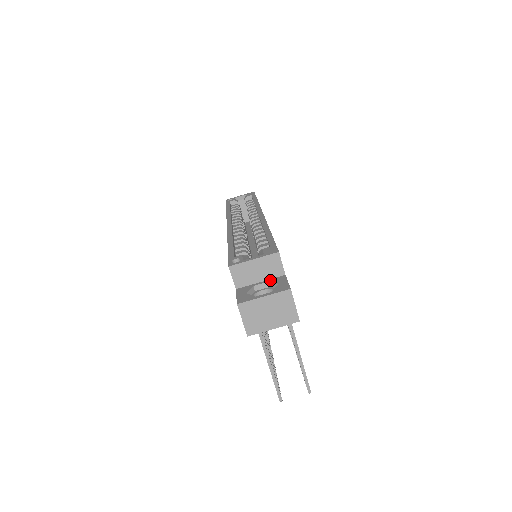
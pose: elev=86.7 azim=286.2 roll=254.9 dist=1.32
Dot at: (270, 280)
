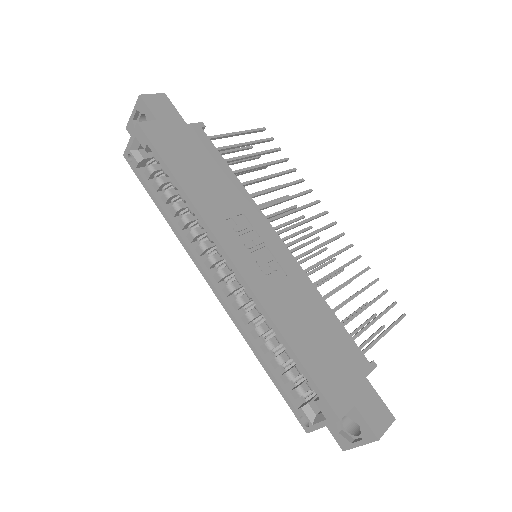
Dot at: occluded
